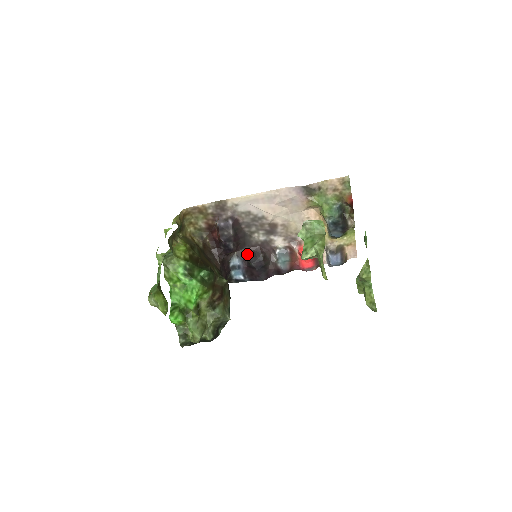
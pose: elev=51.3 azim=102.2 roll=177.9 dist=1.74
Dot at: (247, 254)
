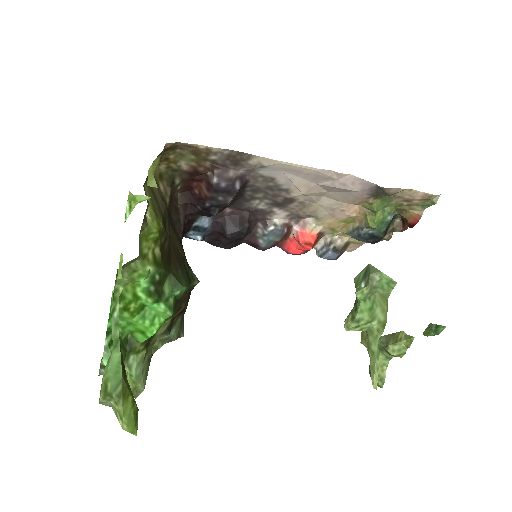
Dot at: (225, 216)
